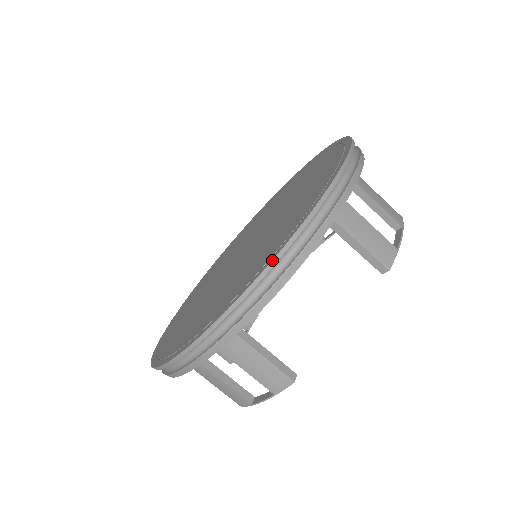
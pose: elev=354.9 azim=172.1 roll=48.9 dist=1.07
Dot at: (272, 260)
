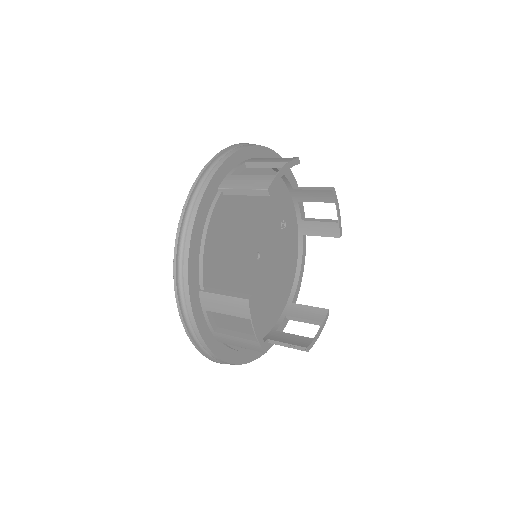
Dot at: (177, 230)
